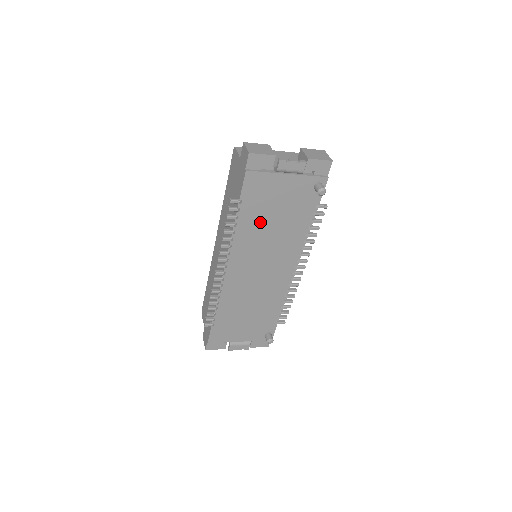
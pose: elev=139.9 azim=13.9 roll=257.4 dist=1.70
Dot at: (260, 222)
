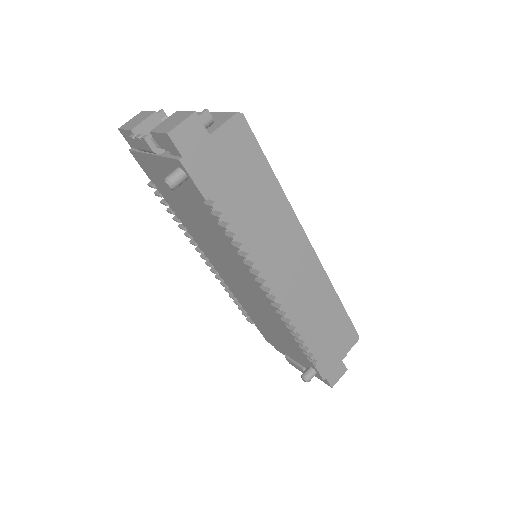
Dot at: (186, 214)
